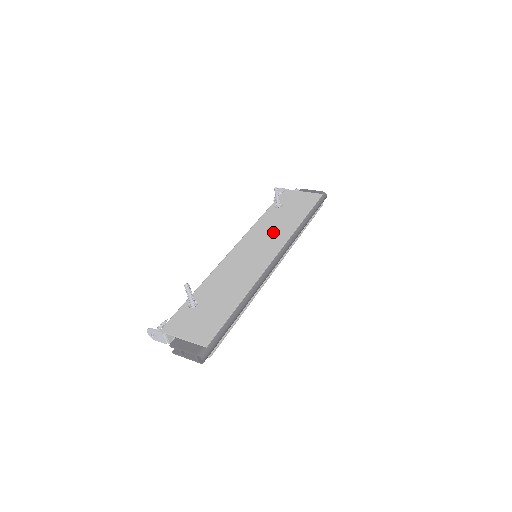
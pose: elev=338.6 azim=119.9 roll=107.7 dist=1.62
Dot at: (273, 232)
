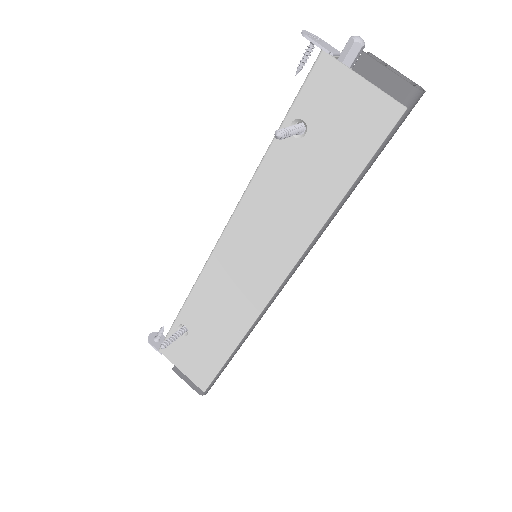
Dot at: (280, 224)
